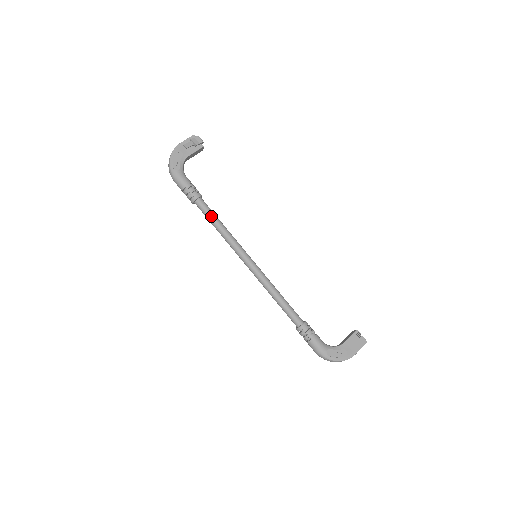
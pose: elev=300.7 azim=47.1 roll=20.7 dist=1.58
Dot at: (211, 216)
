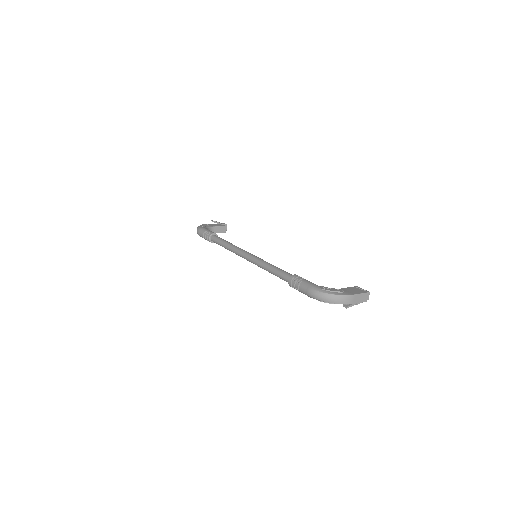
Dot at: (222, 239)
